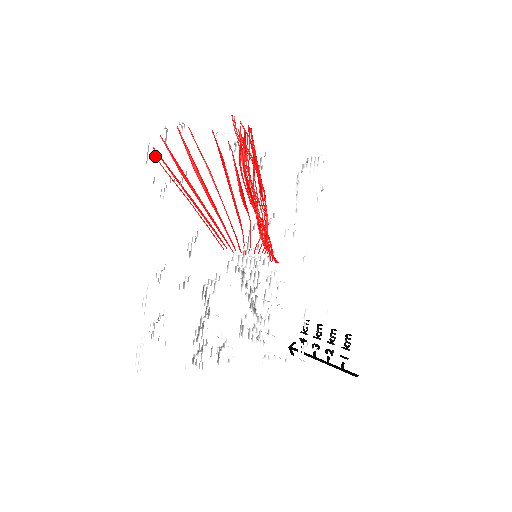
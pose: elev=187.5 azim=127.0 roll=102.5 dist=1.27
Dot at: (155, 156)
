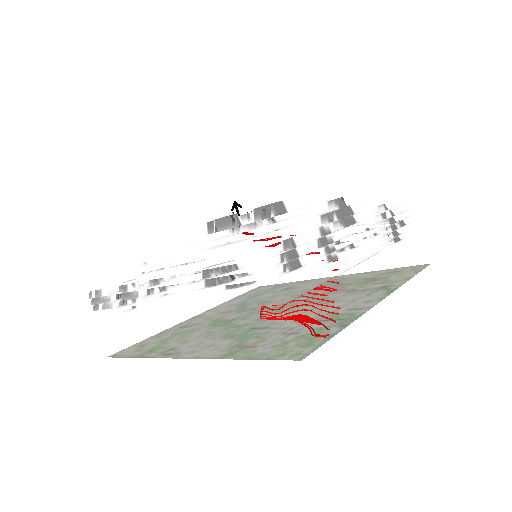
Dot at: occluded
